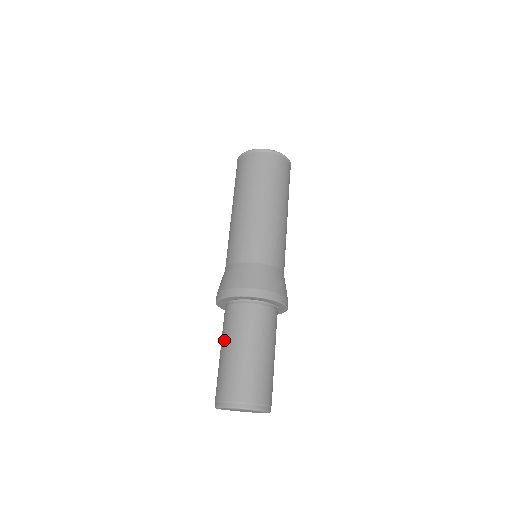
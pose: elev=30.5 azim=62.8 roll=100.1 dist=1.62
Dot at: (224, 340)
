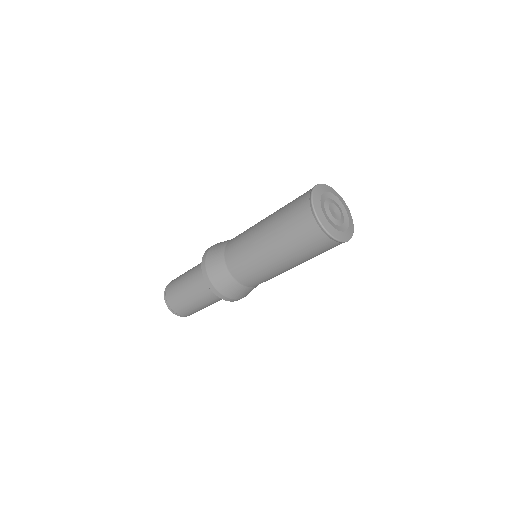
Dot at: (191, 289)
